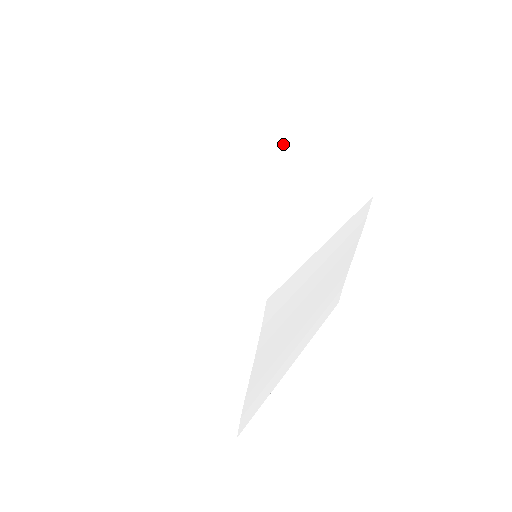
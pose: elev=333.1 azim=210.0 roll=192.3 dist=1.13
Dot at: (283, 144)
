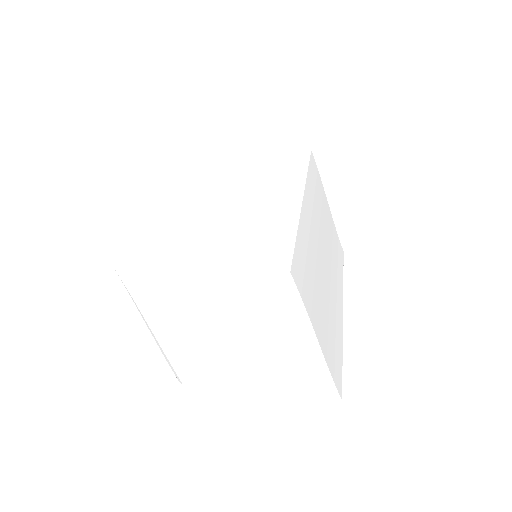
Dot at: (215, 159)
